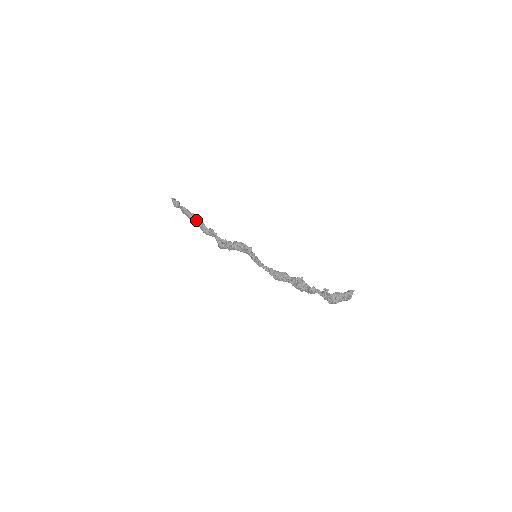
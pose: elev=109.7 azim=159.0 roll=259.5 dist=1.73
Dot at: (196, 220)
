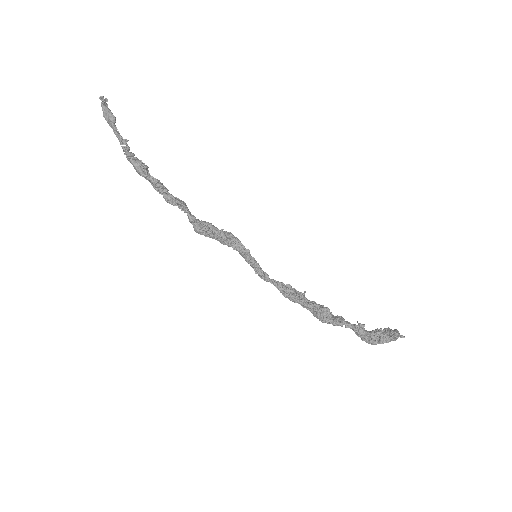
Dot at: (151, 180)
